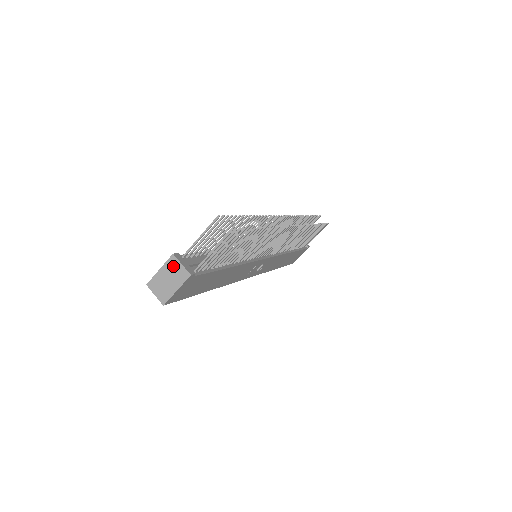
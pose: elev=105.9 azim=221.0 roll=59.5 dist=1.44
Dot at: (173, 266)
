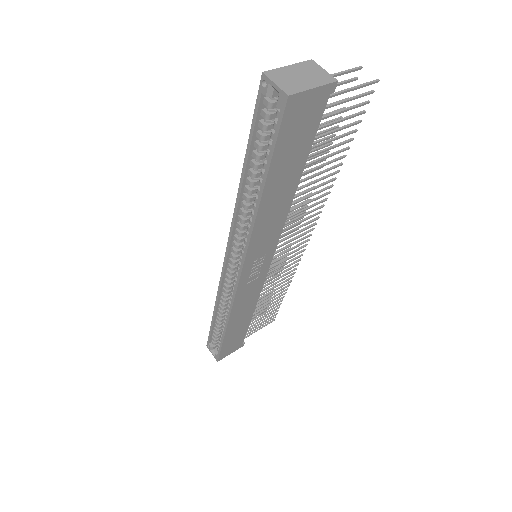
Dot at: (311, 68)
